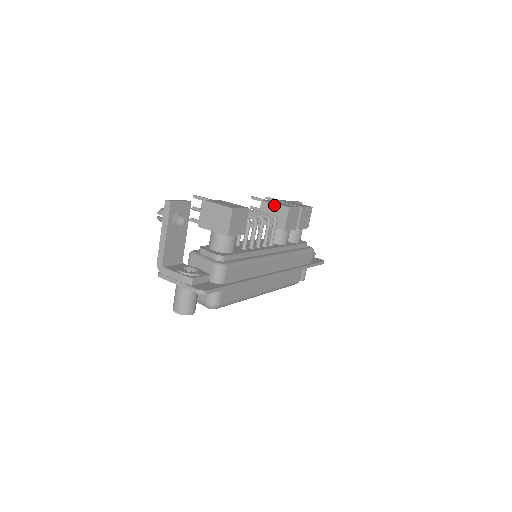
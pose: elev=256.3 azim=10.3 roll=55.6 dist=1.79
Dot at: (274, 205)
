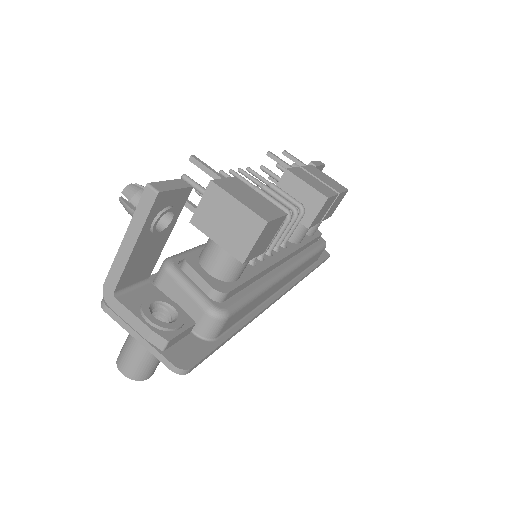
Dot at: (305, 185)
